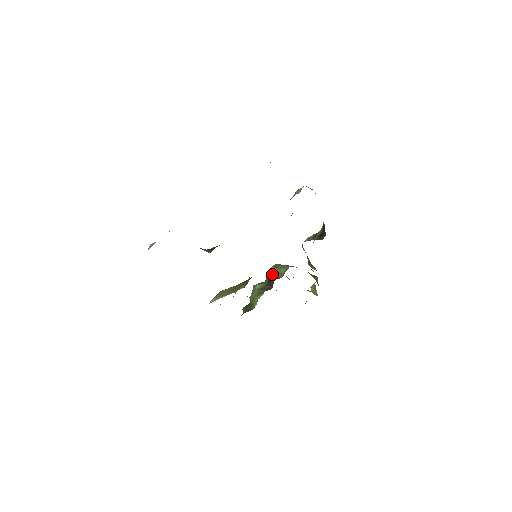
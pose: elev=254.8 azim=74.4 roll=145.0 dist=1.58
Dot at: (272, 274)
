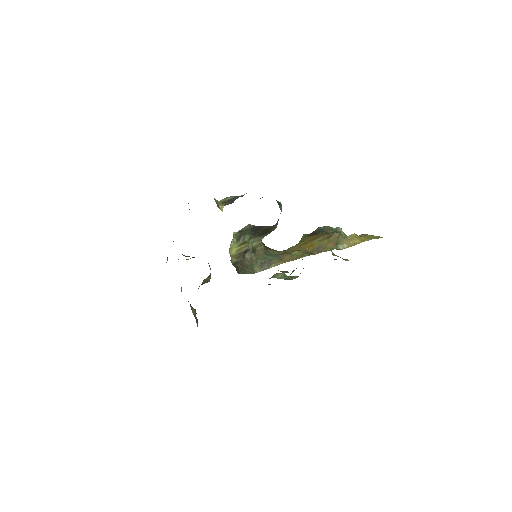
Dot at: occluded
